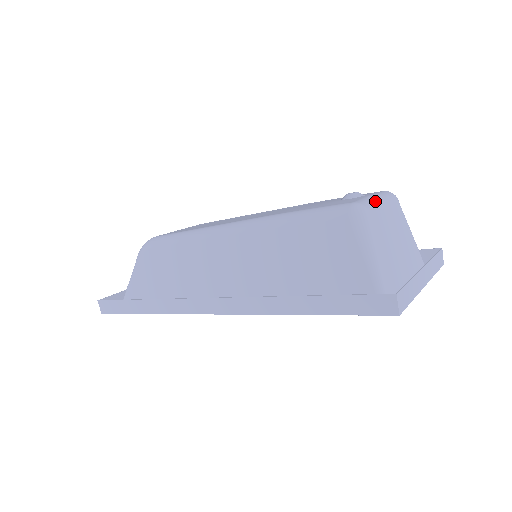
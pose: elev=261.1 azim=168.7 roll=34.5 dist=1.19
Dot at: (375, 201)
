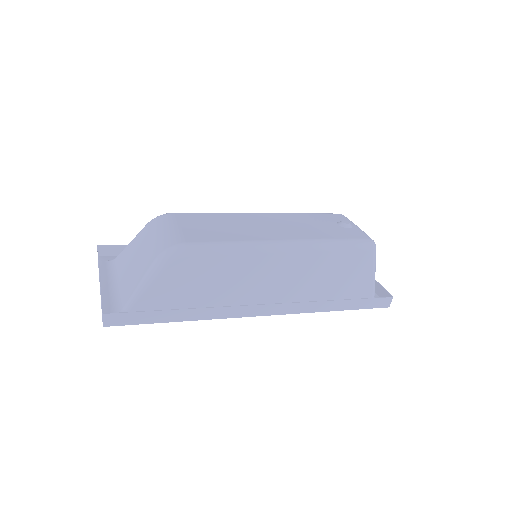
Dot at: occluded
